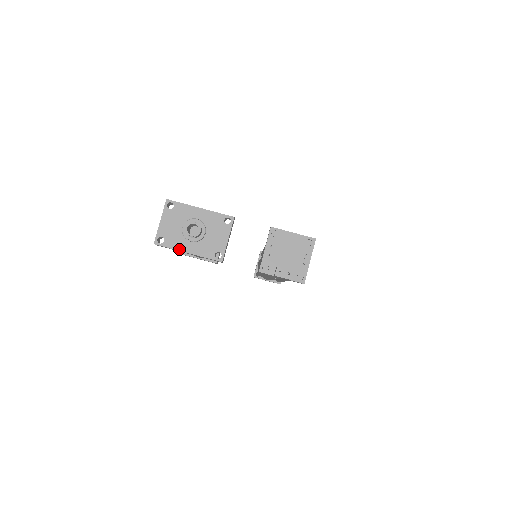
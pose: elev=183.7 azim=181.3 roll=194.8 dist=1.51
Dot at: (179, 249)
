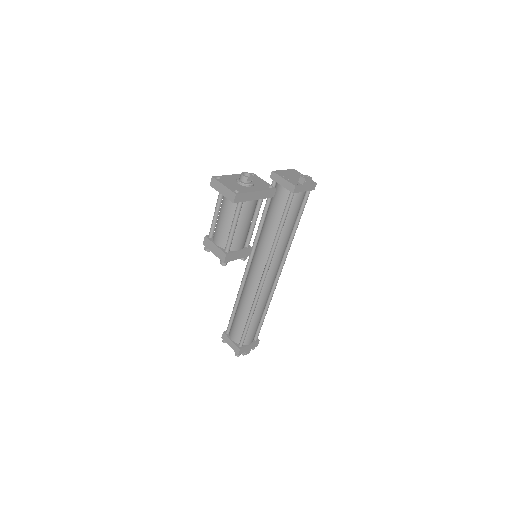
Dot at: (251, 191)
